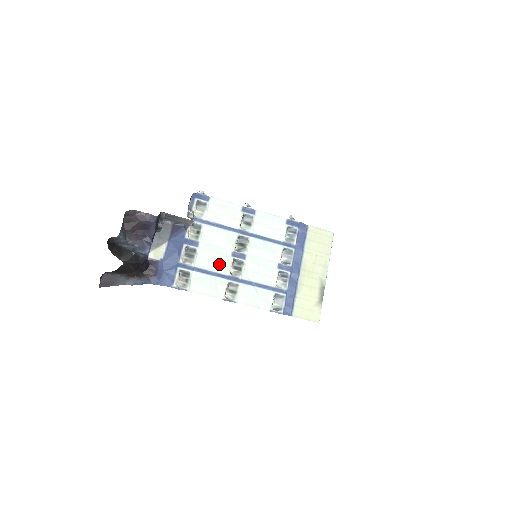
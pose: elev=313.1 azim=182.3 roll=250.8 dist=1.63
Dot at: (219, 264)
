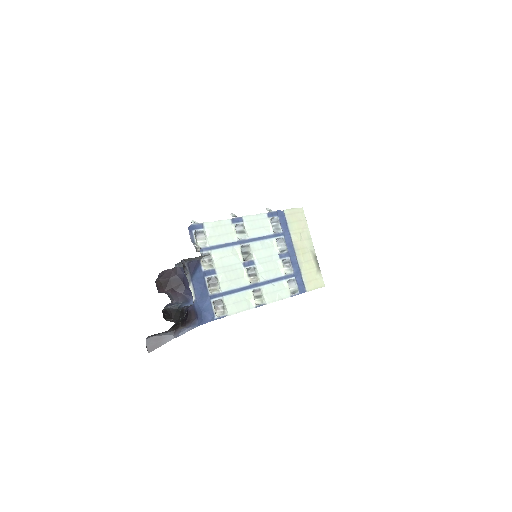
Dot at: (238, 279)
